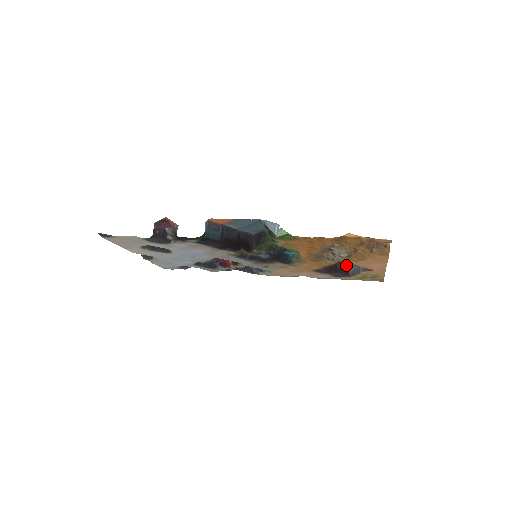
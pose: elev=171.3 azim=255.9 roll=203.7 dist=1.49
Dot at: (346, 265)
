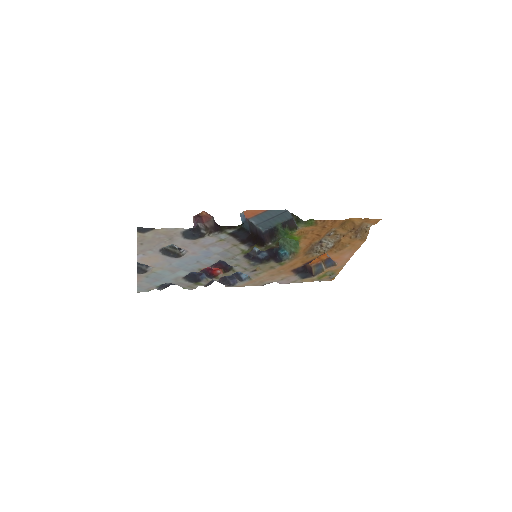
Dot at: (310, 267)
